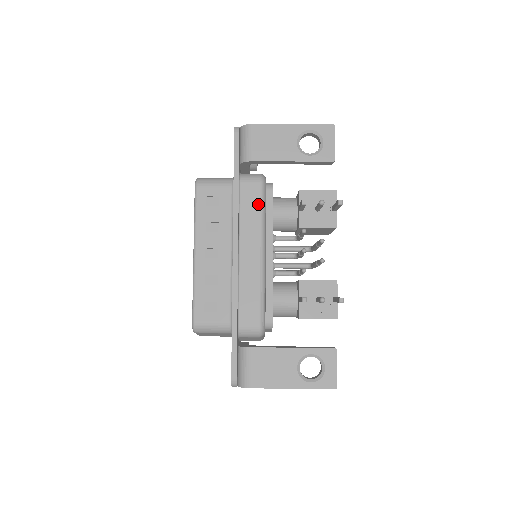
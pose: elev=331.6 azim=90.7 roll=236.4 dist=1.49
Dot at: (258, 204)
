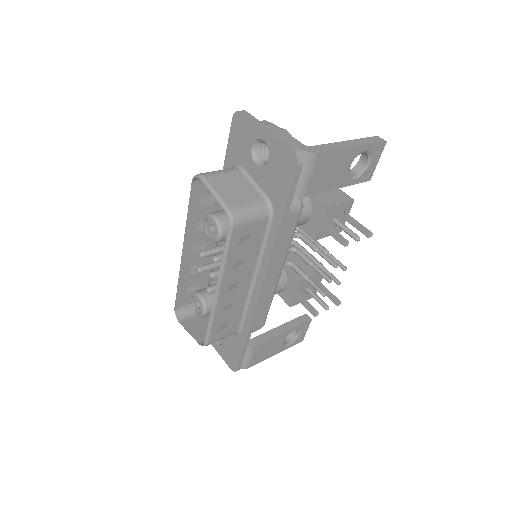
Dot at: (292, 233)
